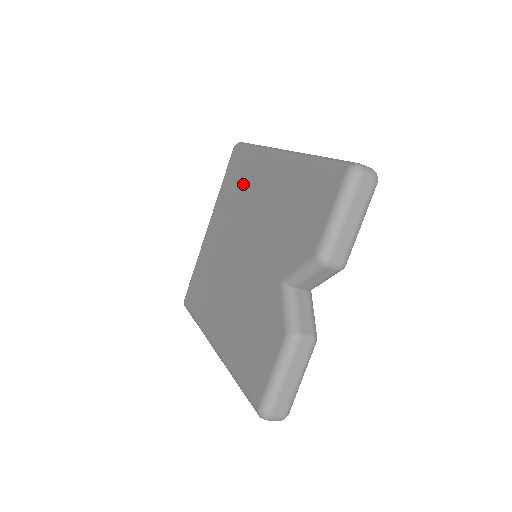
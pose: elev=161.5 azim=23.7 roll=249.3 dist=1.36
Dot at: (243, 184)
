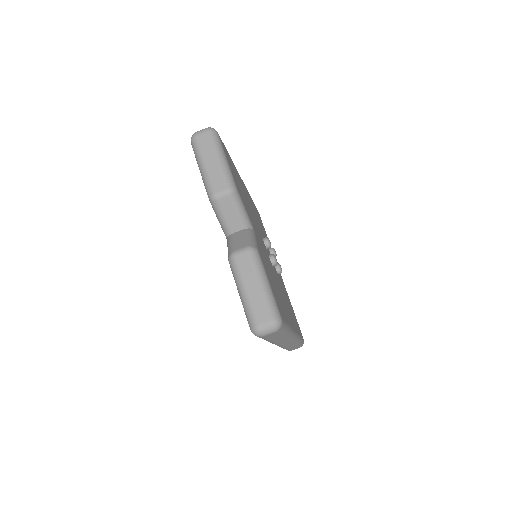
Dot at: occluded
